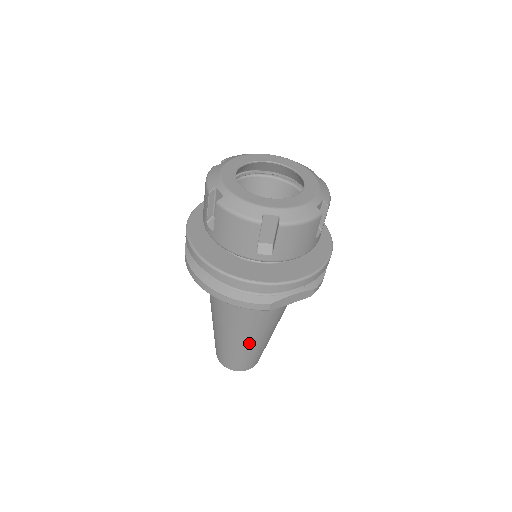
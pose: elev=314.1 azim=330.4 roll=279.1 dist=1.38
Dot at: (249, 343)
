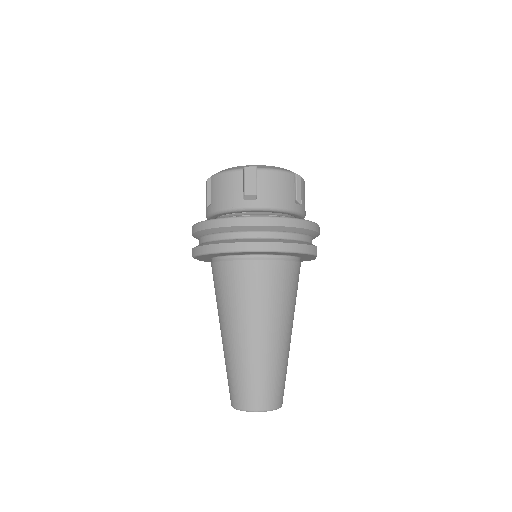
Dot at: (287, 343)
